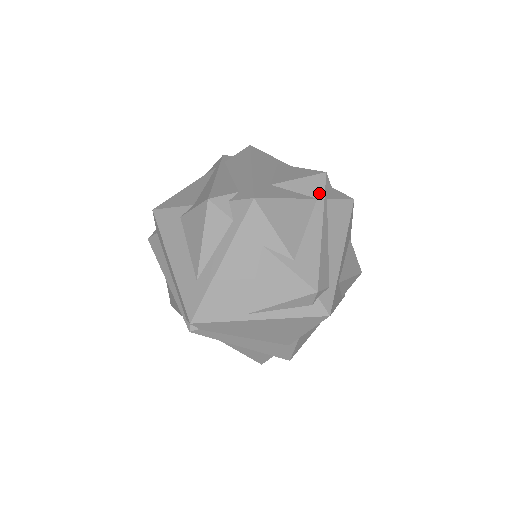
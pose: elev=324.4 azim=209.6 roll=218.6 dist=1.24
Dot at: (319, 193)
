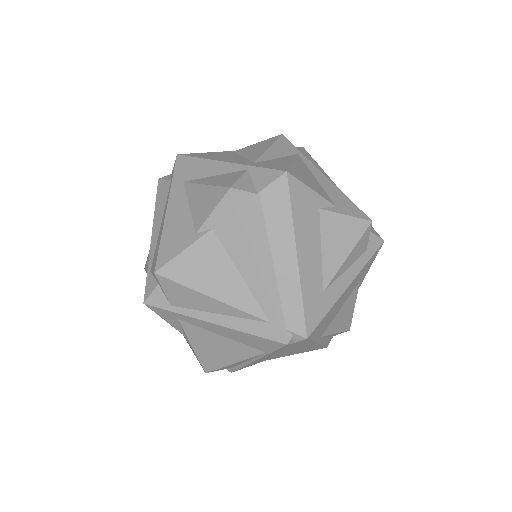
Dot at: occluded
